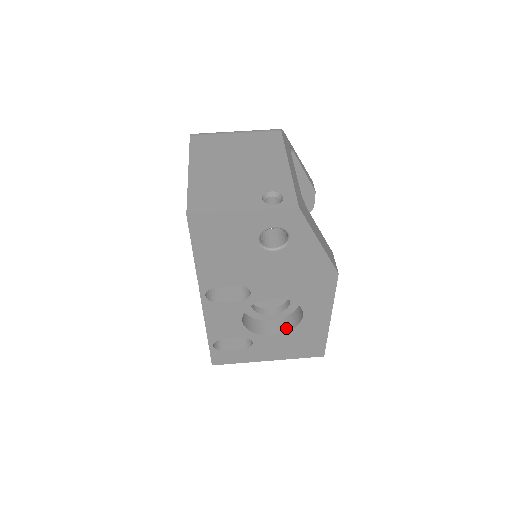
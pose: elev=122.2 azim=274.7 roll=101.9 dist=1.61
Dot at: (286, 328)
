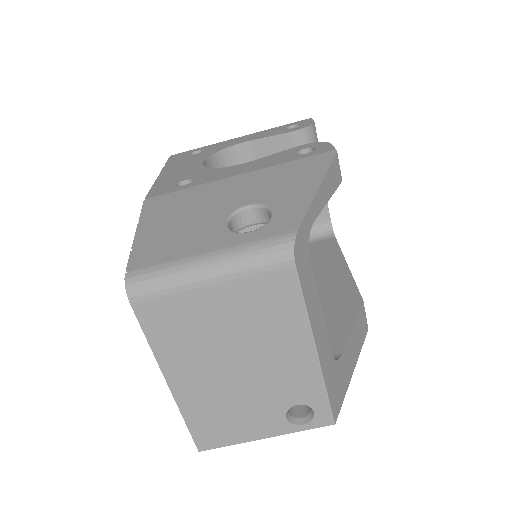
Dot at: occluded
